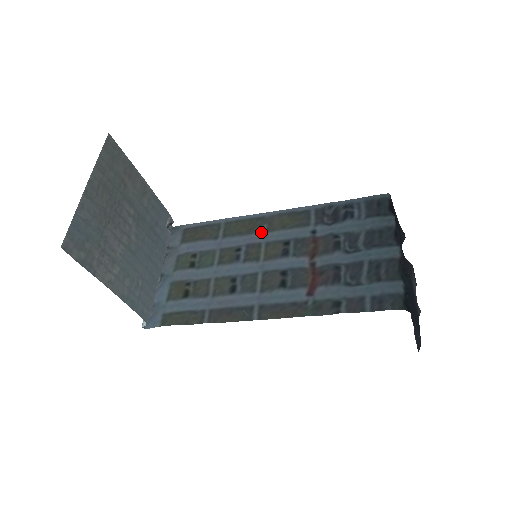
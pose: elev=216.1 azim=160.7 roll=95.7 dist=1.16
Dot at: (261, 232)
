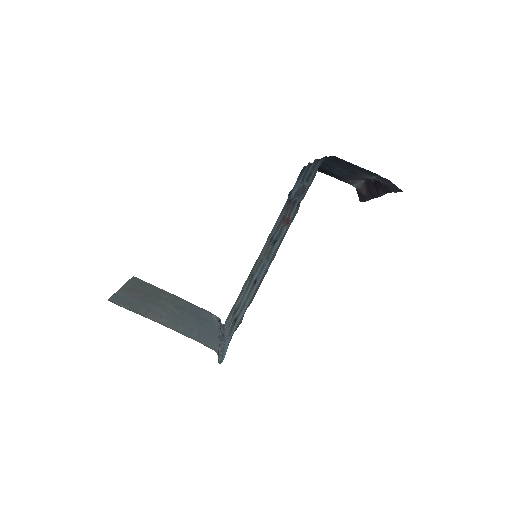
Dot at: (261, 256)
